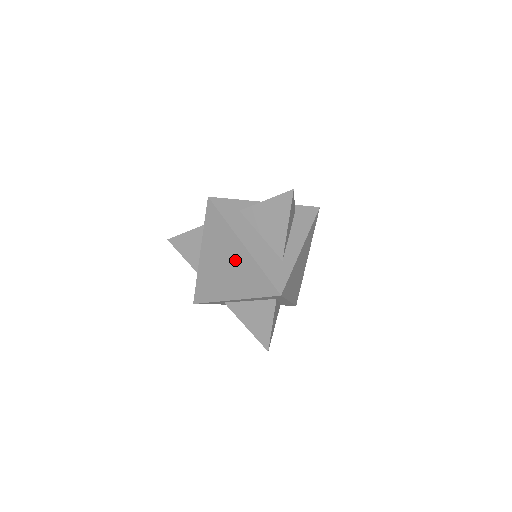
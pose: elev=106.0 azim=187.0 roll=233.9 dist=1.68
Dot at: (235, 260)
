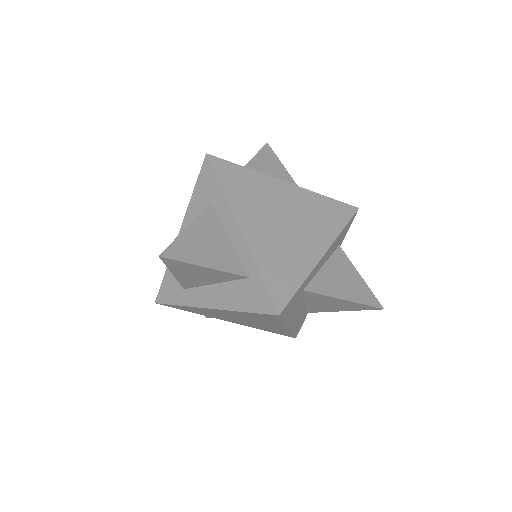
Dot at: (291, 205)
